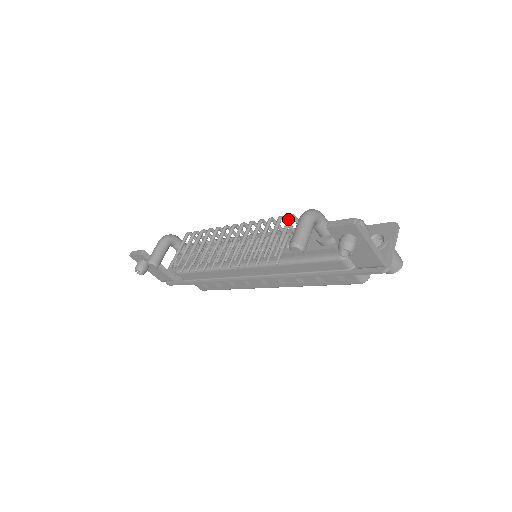
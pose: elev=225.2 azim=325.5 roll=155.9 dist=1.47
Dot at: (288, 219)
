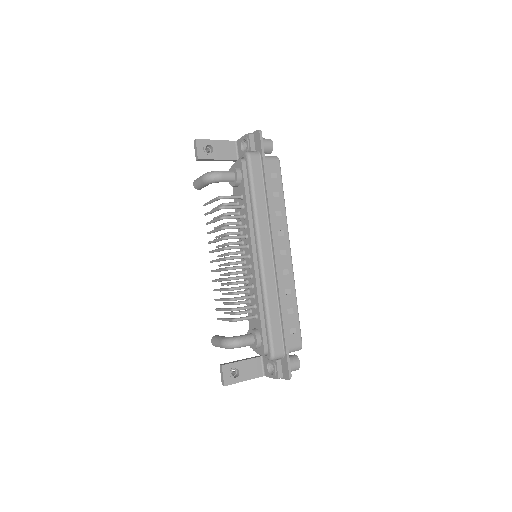
Dot at: (230, 321)
